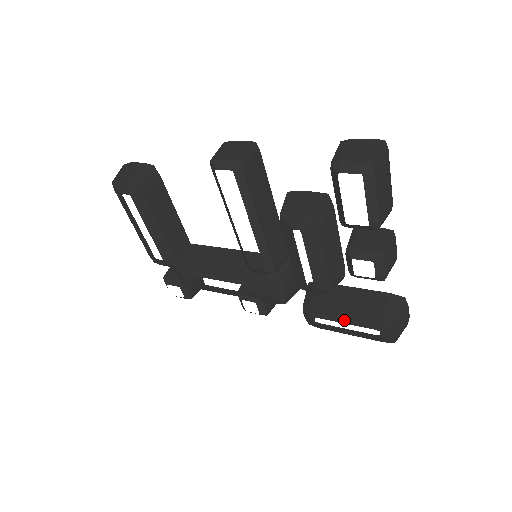
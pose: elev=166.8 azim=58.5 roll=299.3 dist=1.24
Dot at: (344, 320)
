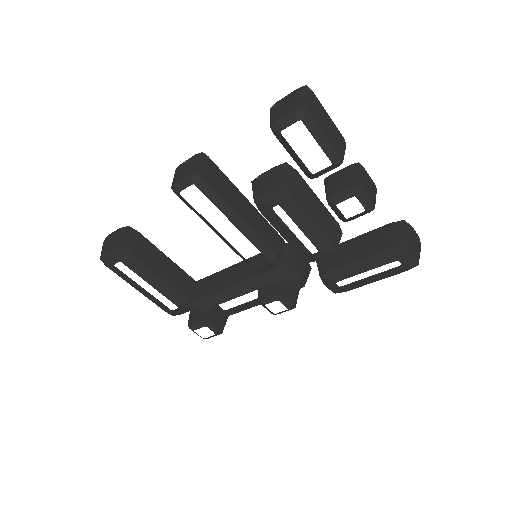
Dot at: (362, 269)
